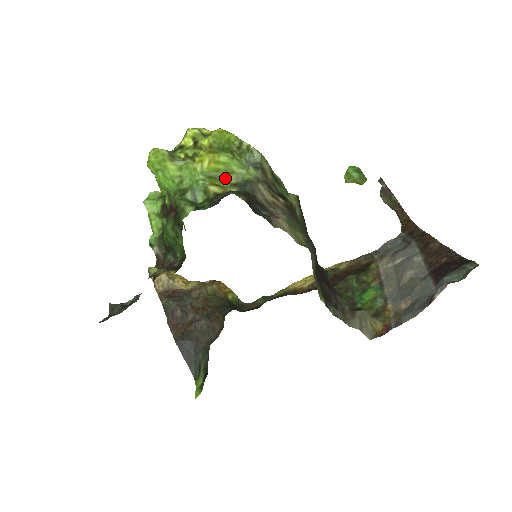
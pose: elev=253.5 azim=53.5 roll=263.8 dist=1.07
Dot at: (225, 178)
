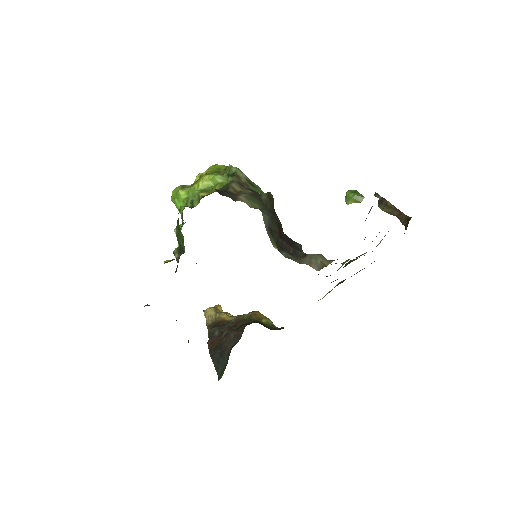
Dot at: (213, 189)
